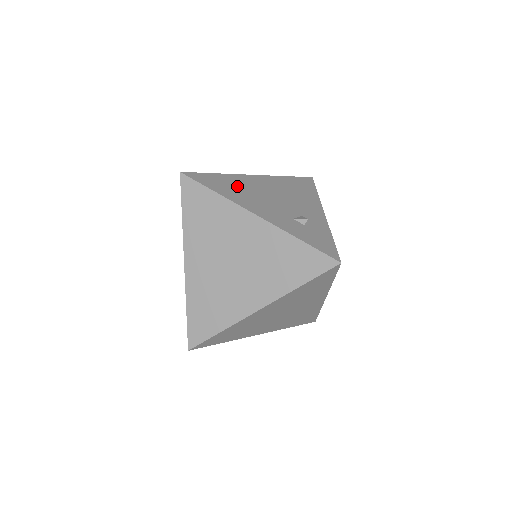
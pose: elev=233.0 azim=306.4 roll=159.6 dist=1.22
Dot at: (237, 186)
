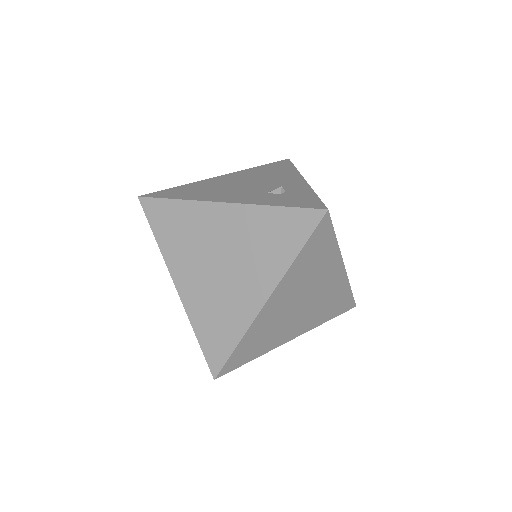
Dot at: (201, 188)
